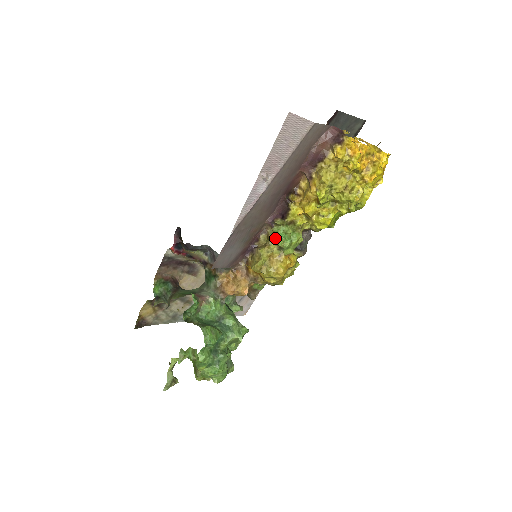
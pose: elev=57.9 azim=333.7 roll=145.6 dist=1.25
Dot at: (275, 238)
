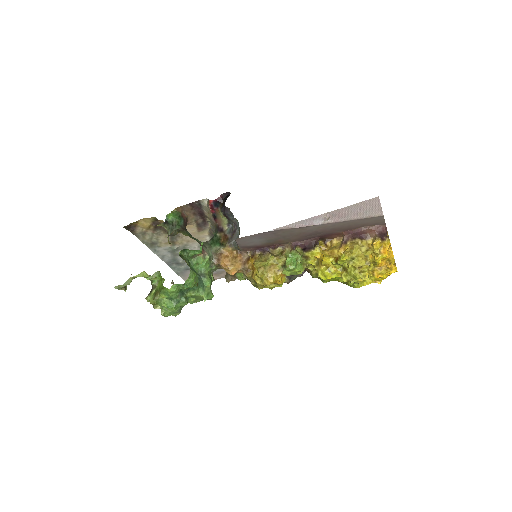
Dot at: (288, 257)
